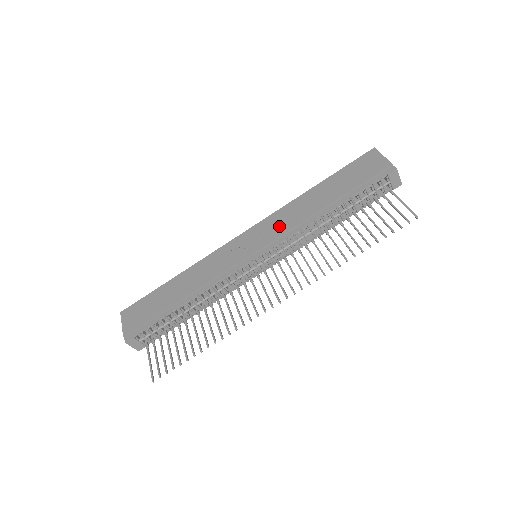
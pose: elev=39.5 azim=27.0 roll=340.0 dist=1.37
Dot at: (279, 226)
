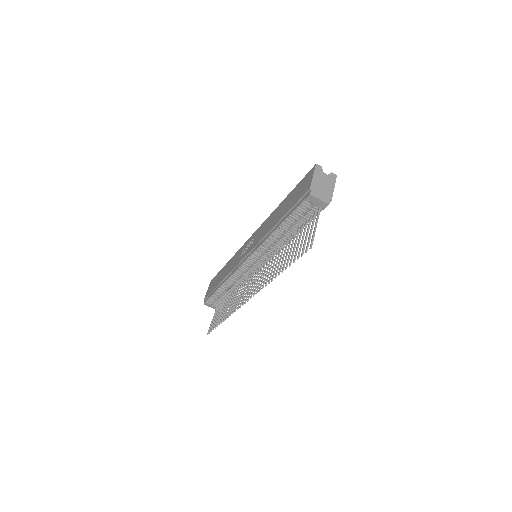
Dot at: (259, 236)
